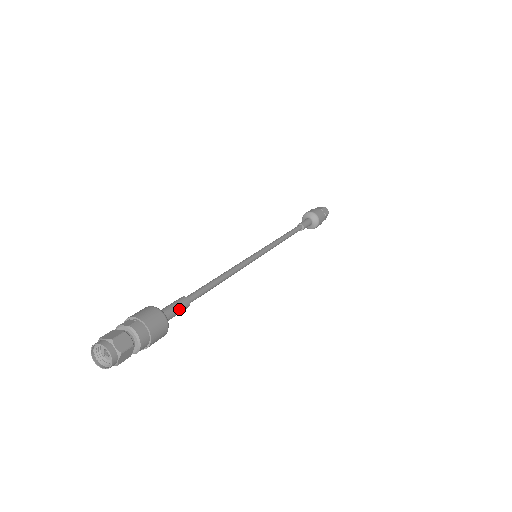
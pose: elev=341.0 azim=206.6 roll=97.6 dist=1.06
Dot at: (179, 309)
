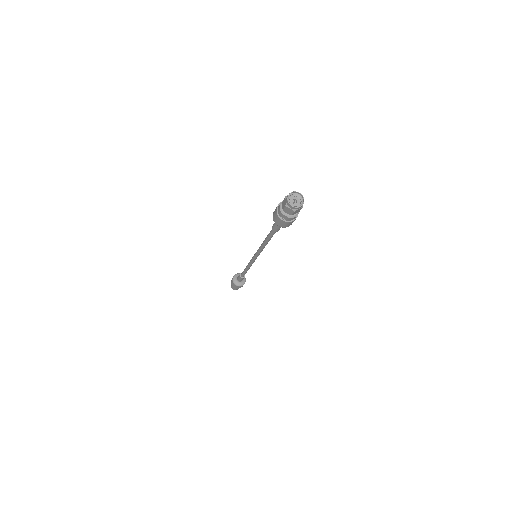
Dot at: occluded
